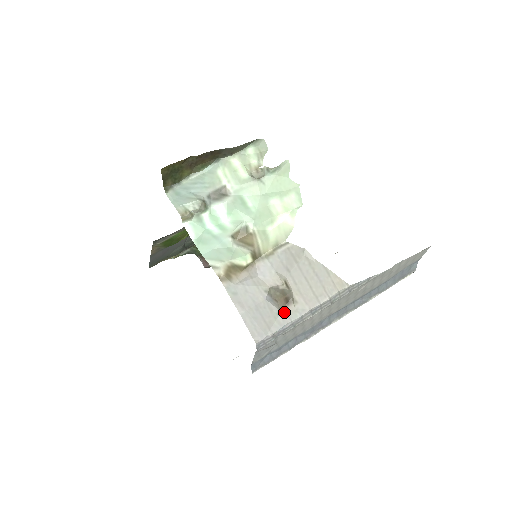
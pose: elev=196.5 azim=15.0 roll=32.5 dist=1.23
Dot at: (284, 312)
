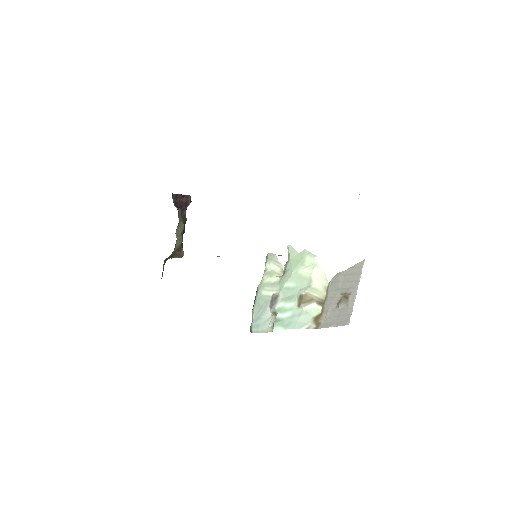
Dot at: (349, 302)
